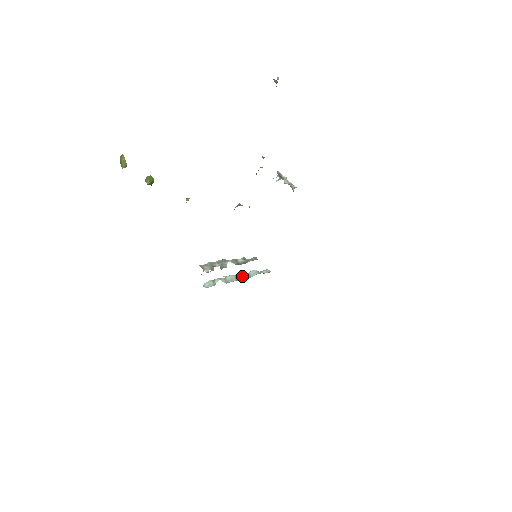
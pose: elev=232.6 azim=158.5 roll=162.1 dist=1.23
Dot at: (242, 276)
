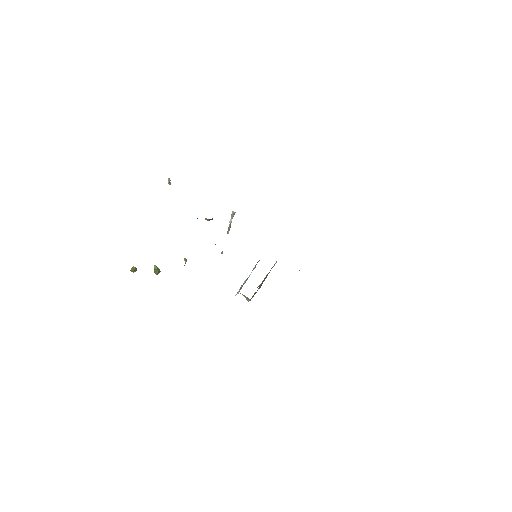
Dot at: (265, 277)
